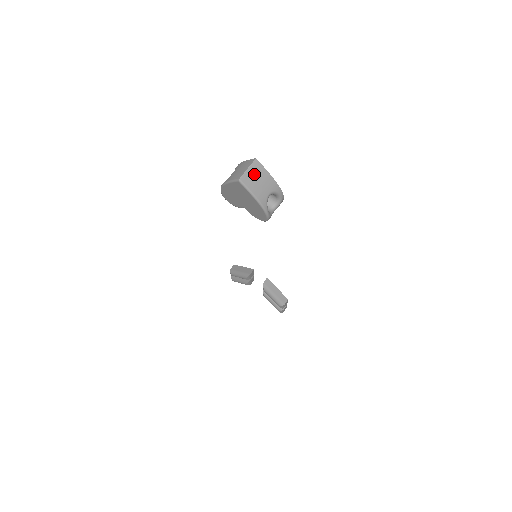
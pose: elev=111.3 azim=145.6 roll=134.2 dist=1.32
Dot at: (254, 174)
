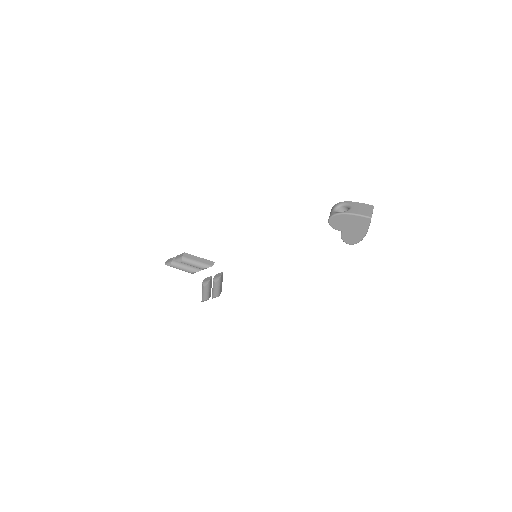
Dot at: occluded
